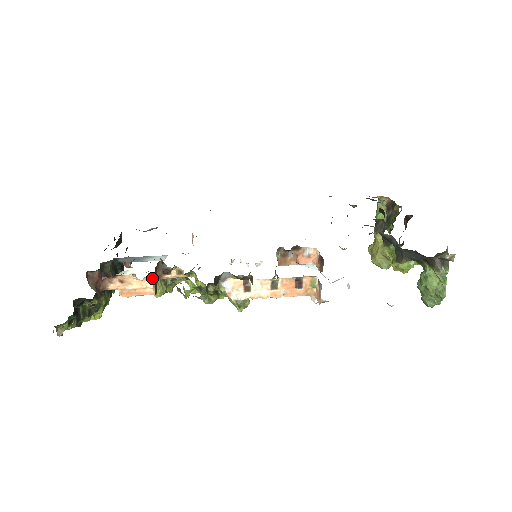
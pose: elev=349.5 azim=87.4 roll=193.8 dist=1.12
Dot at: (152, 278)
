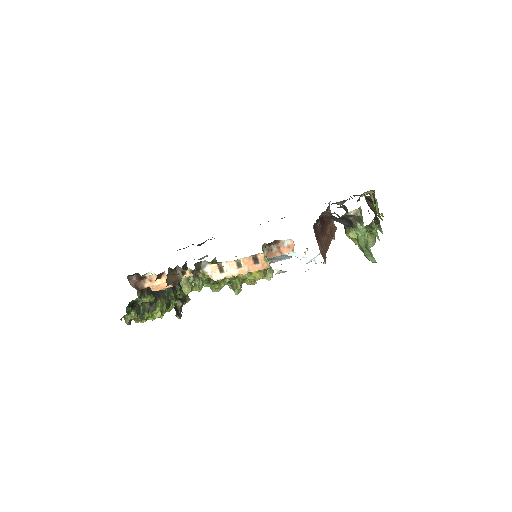
Dot at: (181, 281)
